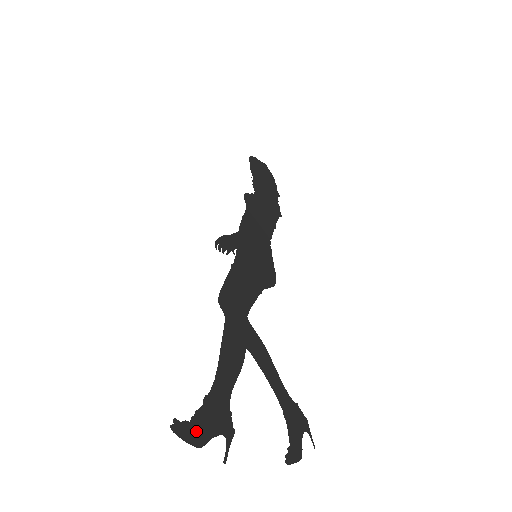
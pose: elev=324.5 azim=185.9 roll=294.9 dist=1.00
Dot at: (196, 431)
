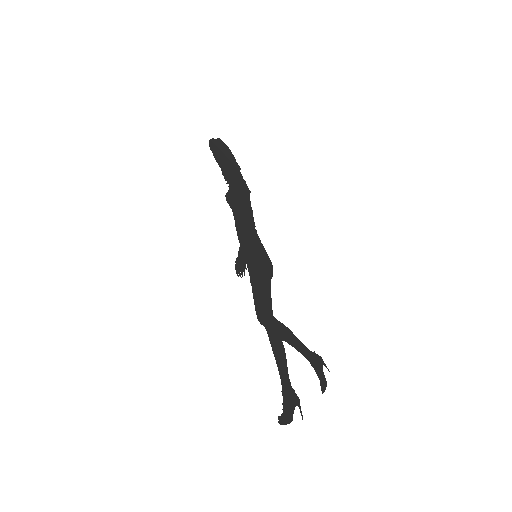
Dot at: (287, 415)
